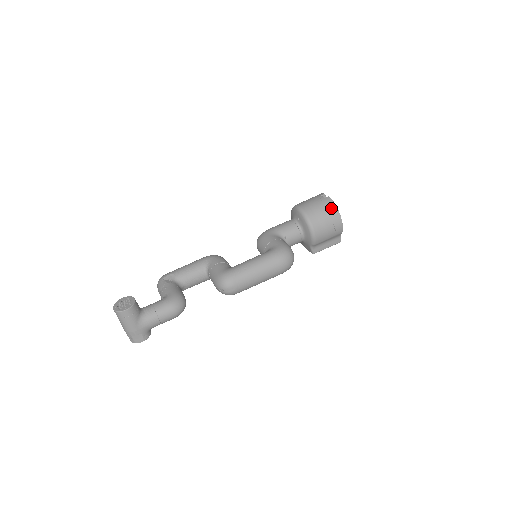
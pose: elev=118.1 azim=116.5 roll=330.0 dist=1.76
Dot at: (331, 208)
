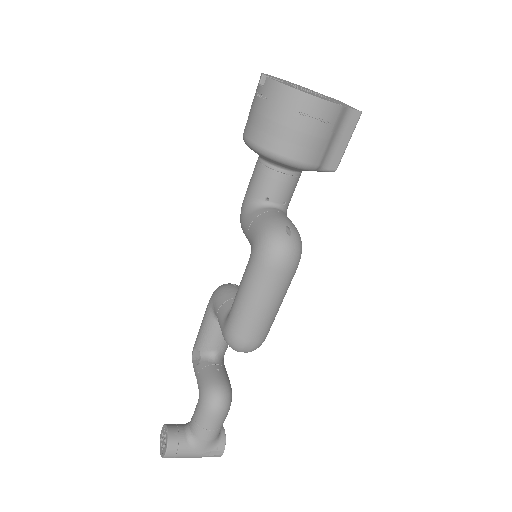
Dot at: (281, 98)
